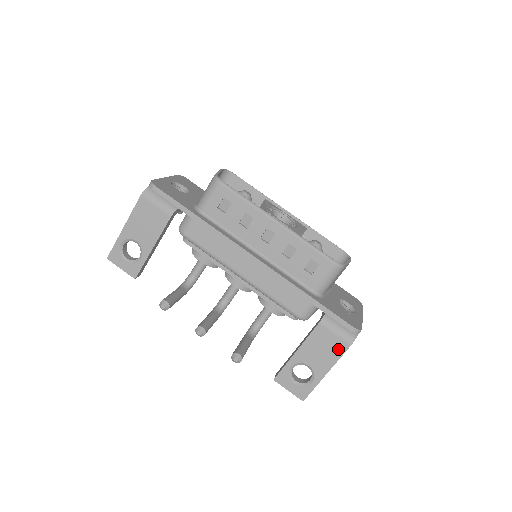
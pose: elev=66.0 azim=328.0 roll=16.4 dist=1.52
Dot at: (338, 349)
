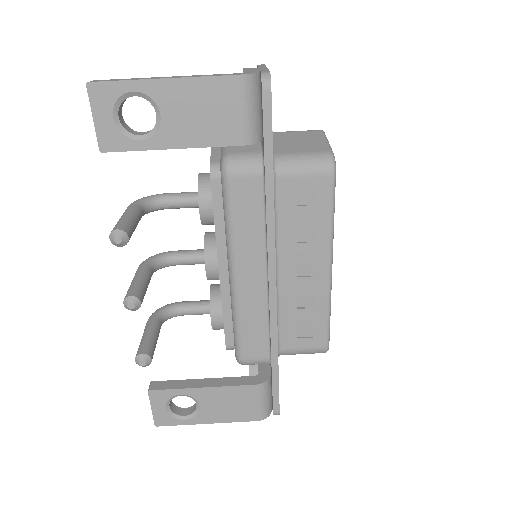
Dot at: (244, 415)
